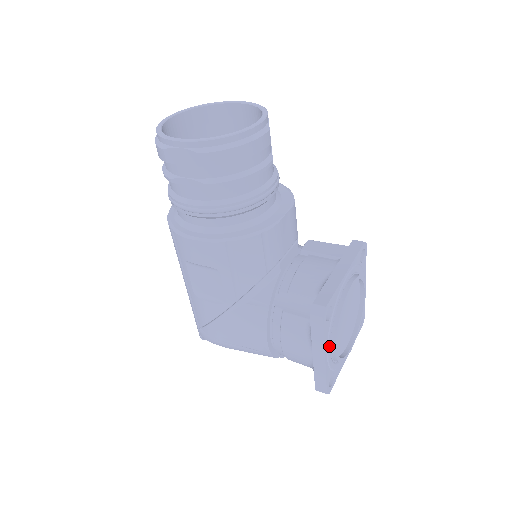
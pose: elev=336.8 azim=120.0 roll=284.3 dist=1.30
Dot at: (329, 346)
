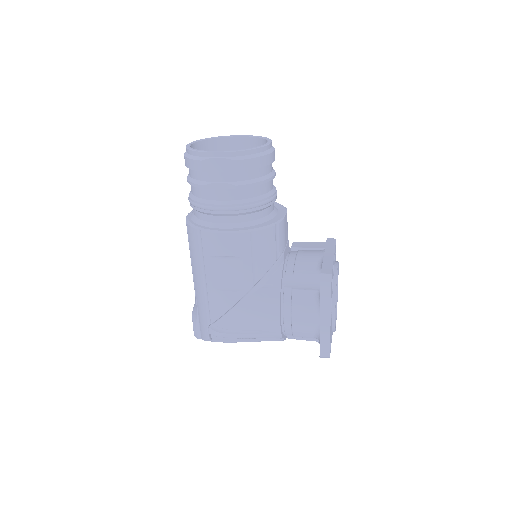
Dot at: (331, 311)
